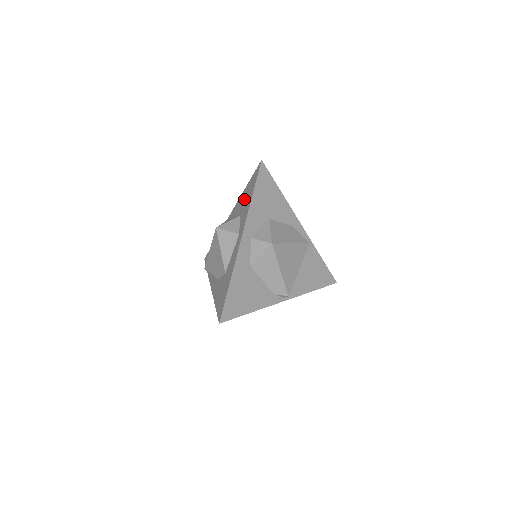
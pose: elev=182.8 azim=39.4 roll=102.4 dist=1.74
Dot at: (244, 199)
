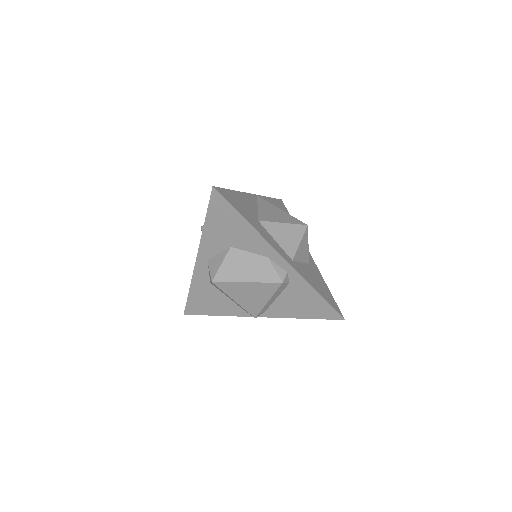
Dot at: occluded
